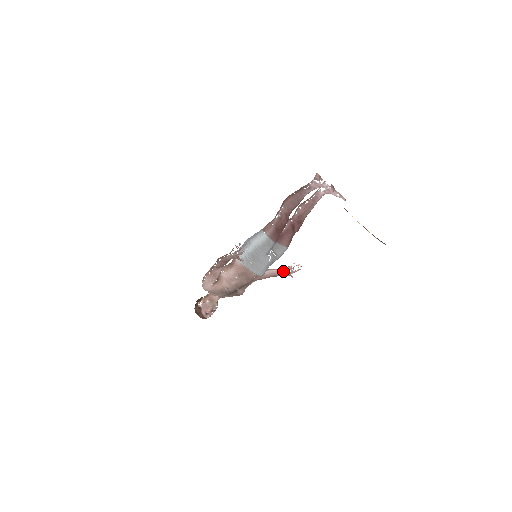
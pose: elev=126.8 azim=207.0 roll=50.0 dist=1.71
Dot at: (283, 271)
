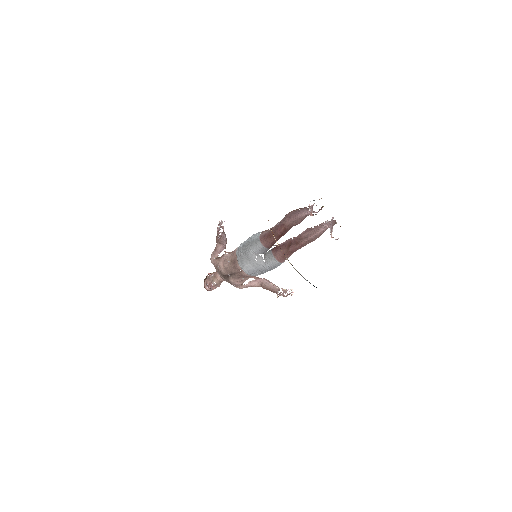
Dot at: (278, 290)
